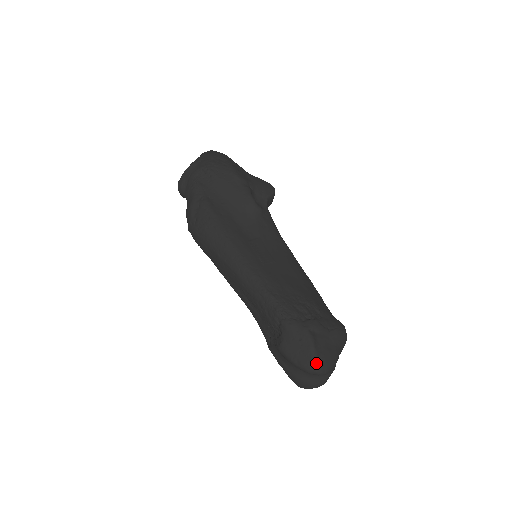
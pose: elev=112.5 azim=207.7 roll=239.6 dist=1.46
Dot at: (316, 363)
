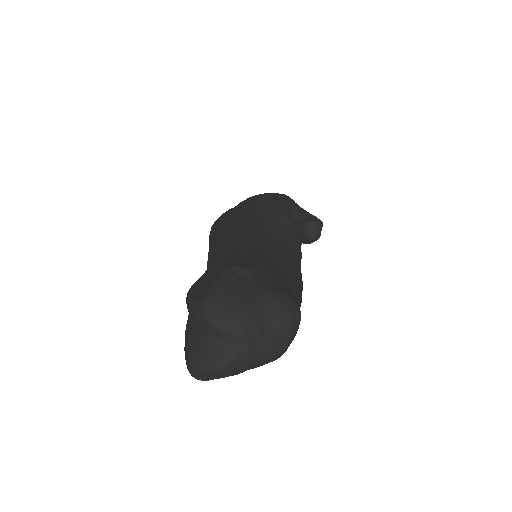
Dot at: (209, 297)
